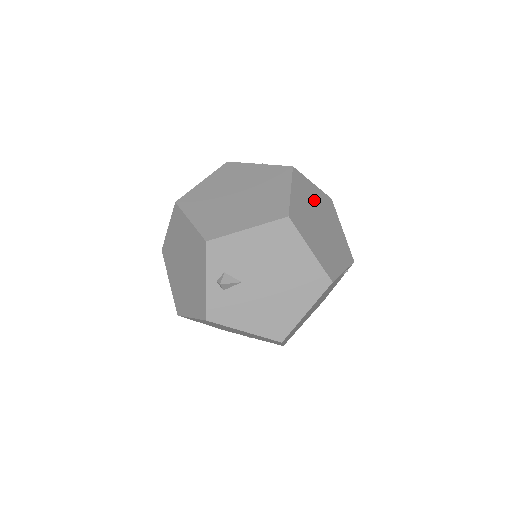
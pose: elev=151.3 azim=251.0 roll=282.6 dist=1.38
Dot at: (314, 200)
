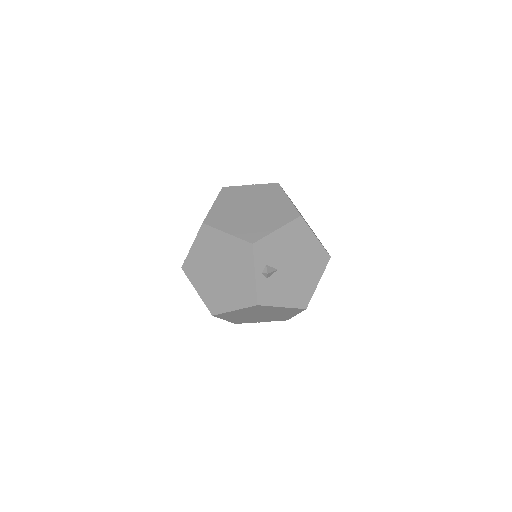
Dot at: occluded
